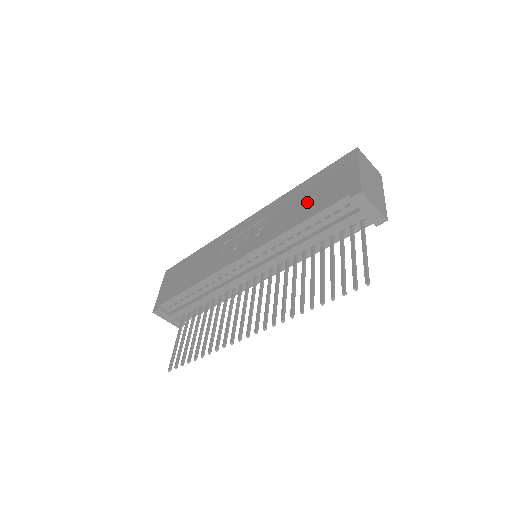
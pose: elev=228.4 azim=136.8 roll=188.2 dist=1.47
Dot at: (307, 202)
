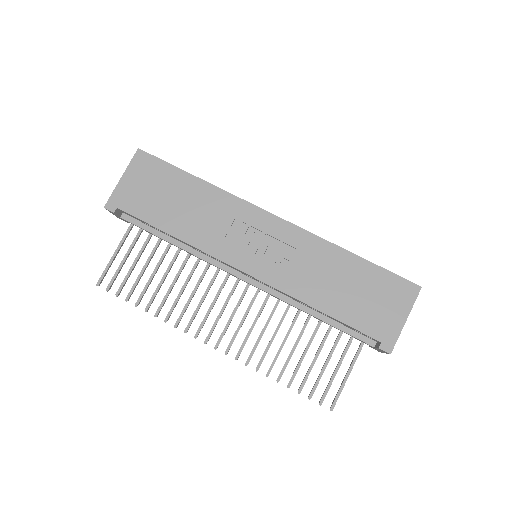
Dot at: (345, 294)
